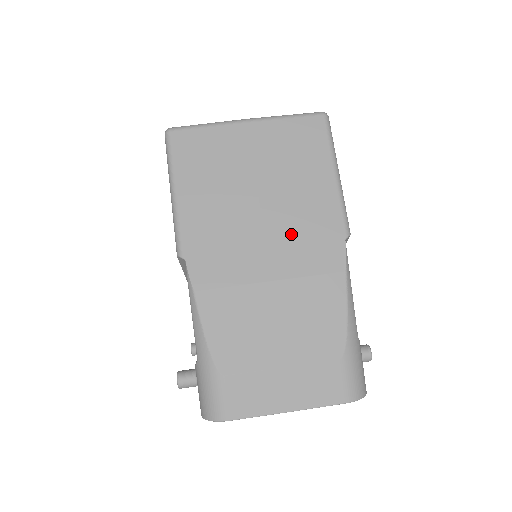
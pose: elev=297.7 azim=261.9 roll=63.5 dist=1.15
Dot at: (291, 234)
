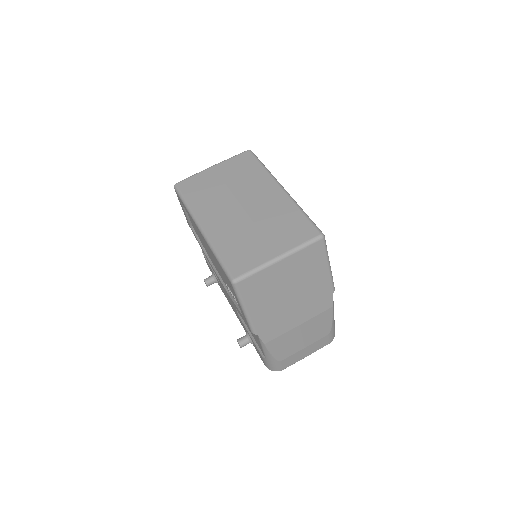
Dot at: (308, 303)
